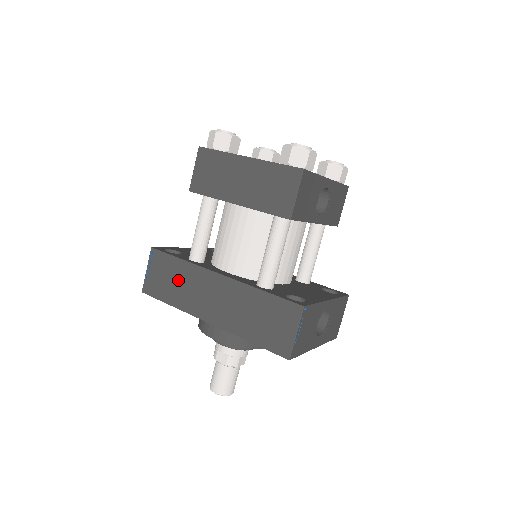
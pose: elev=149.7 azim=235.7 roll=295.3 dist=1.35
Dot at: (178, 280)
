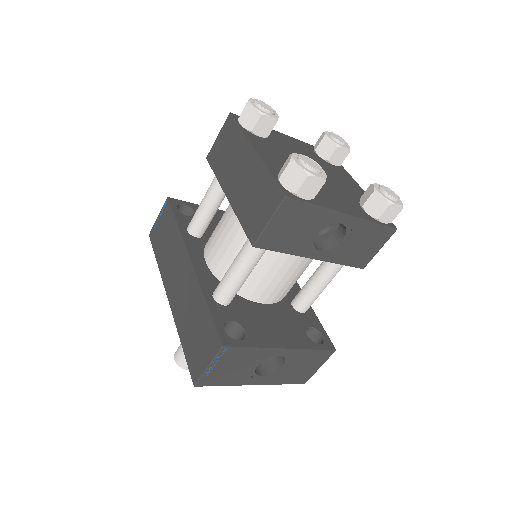
Dot at: (169, 243)
